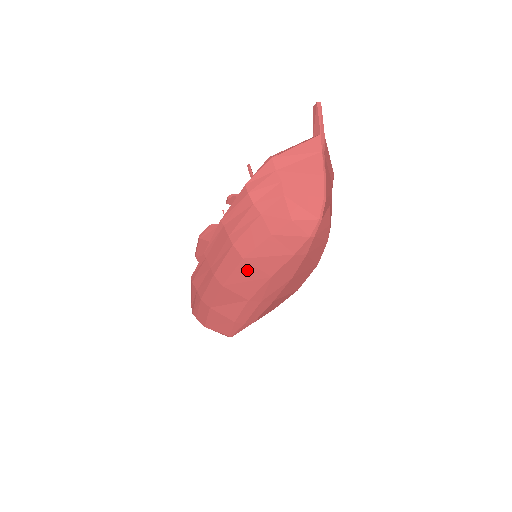
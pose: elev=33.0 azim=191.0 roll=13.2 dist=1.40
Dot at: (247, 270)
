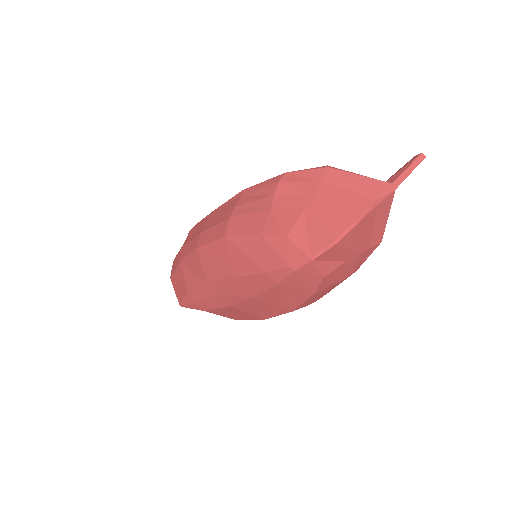
Dot at: (222, 251)
